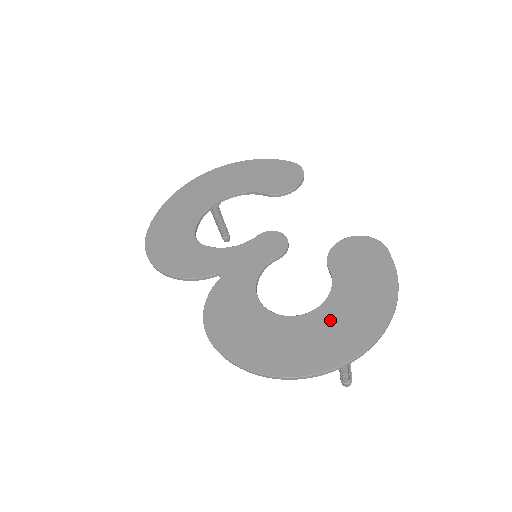
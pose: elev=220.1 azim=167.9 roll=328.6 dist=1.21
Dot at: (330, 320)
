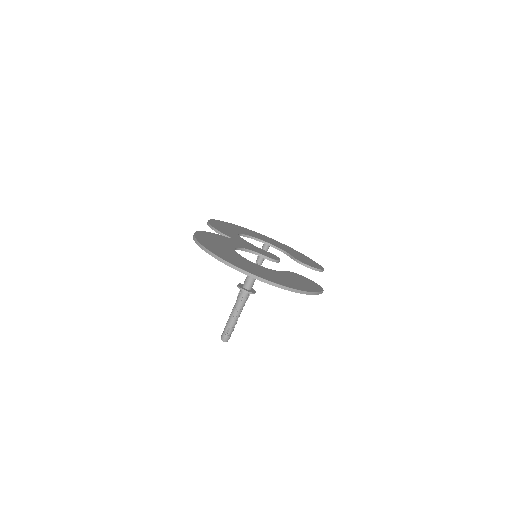
Dot at: (257, 267)
